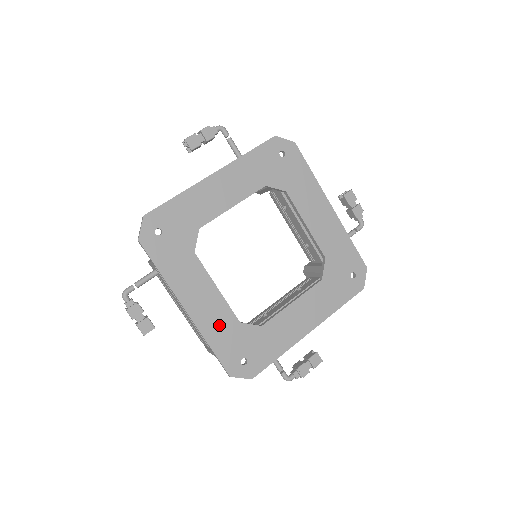
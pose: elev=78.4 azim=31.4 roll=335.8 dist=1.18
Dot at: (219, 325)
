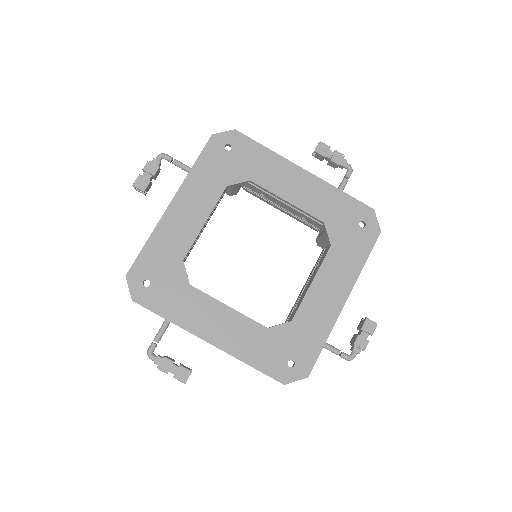
Dot at: (248, 341)
